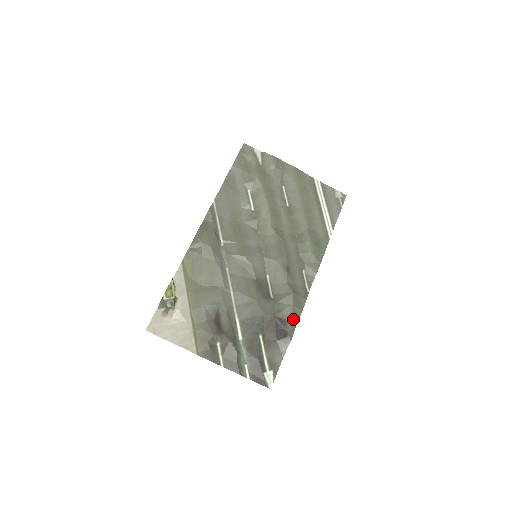
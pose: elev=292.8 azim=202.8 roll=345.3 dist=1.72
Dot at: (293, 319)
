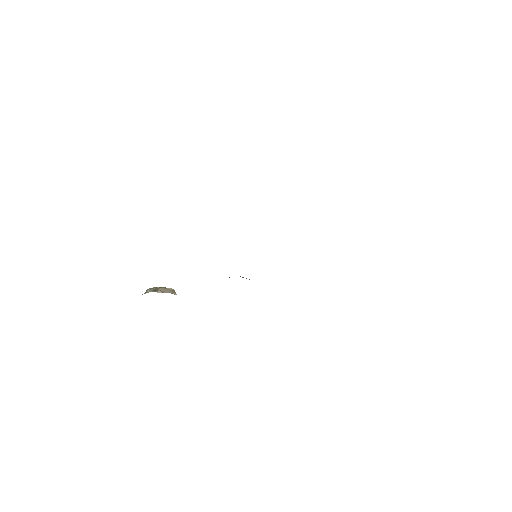
Dot at: occluded
